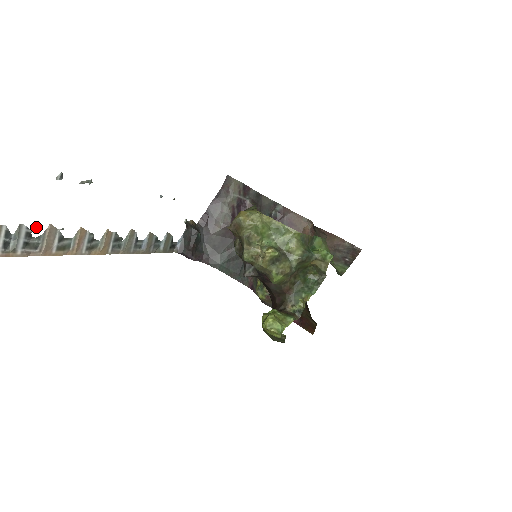
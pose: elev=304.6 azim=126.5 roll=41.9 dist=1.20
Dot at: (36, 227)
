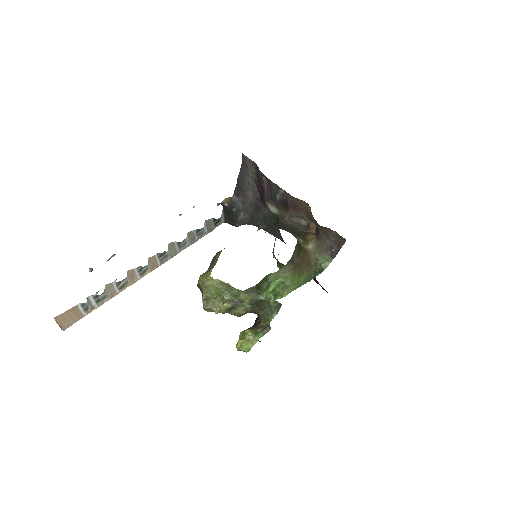
Dot at: occluded
